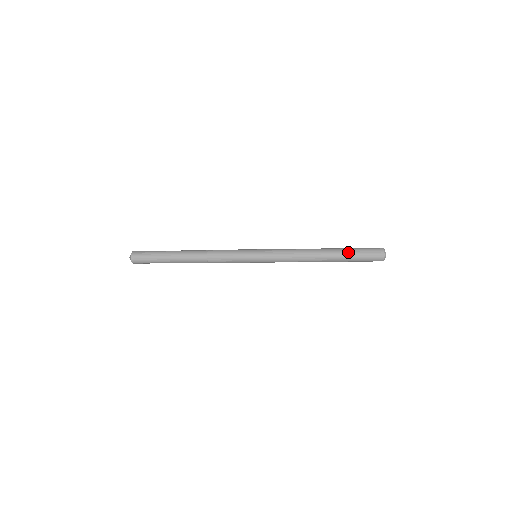
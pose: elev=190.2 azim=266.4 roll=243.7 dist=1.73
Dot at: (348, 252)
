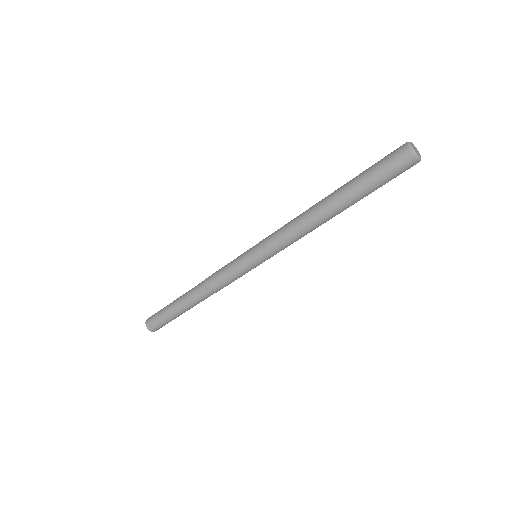
Dot at: (355, 178)
